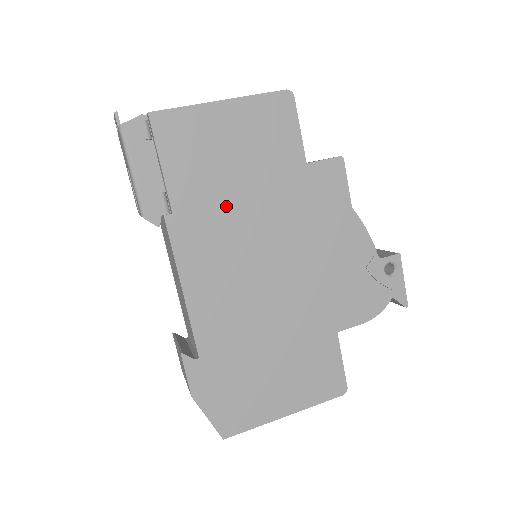
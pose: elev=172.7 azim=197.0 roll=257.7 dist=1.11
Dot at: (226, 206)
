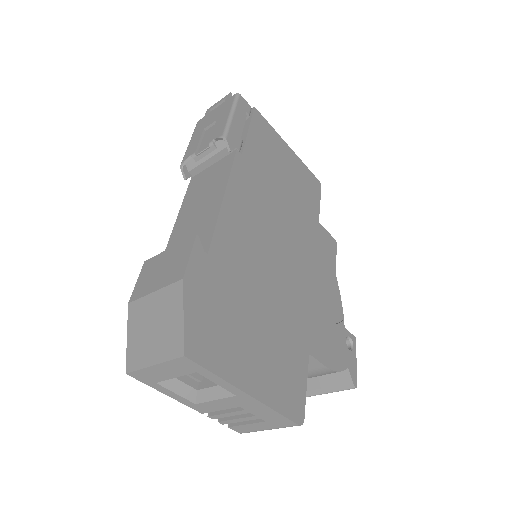
Dot at: (272, 189)
